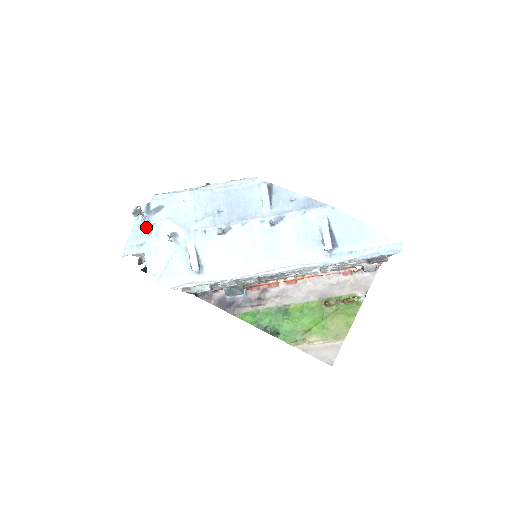
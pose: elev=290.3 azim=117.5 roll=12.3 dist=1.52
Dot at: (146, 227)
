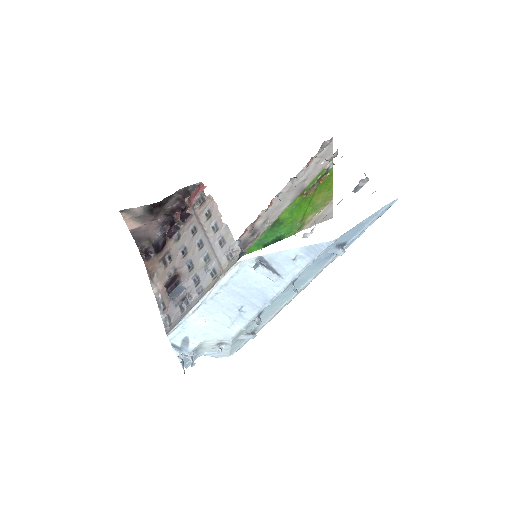
Dot at: (192, 356)
